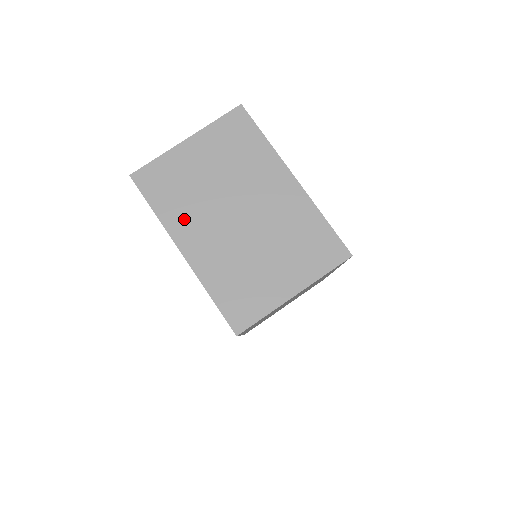
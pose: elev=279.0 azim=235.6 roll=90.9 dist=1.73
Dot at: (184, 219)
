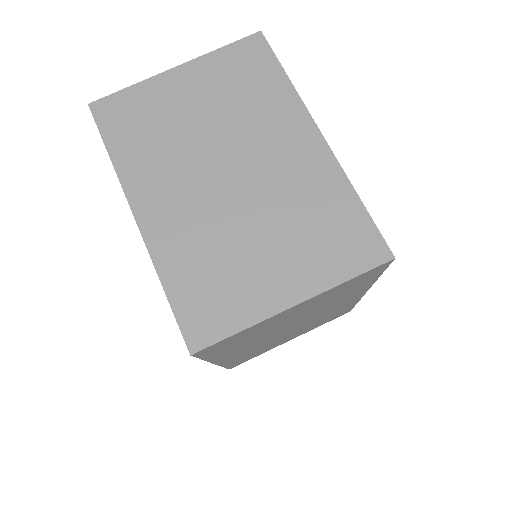
Dot at: (149, 171)
